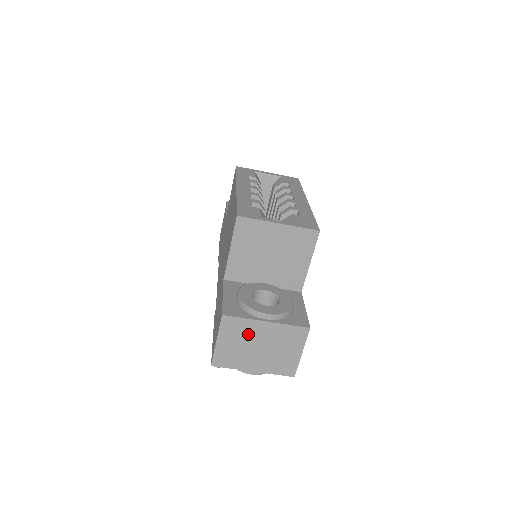
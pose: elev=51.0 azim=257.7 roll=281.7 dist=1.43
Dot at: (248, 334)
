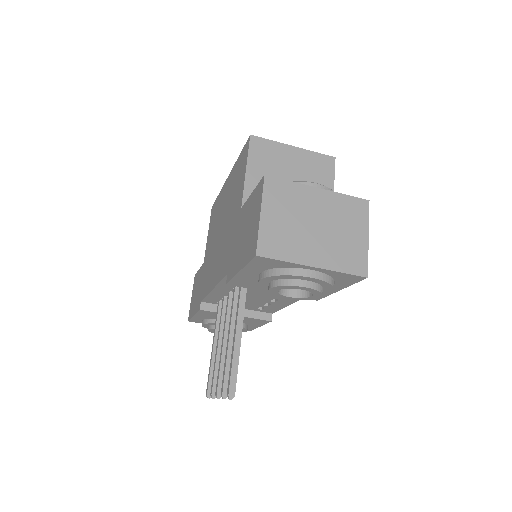
Dot at: (299, 205)
